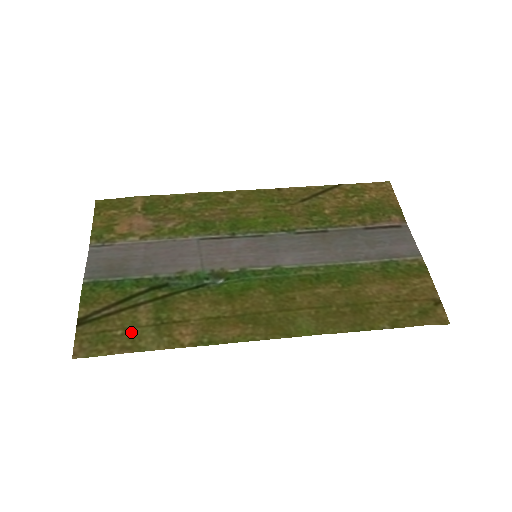
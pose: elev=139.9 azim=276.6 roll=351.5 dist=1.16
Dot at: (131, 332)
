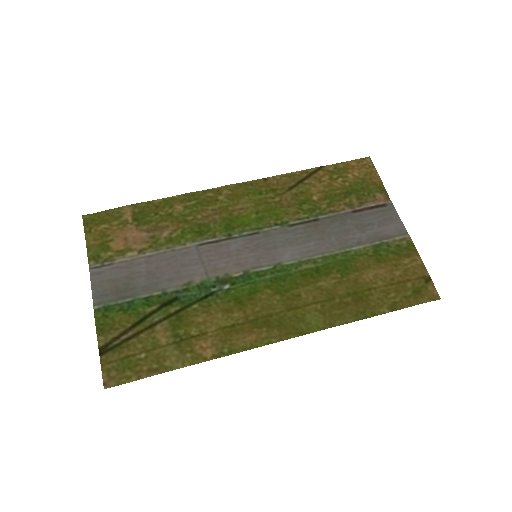
Dot at: (154, 354)
